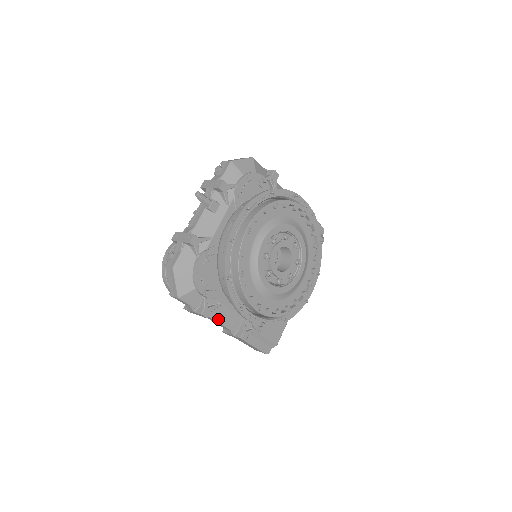
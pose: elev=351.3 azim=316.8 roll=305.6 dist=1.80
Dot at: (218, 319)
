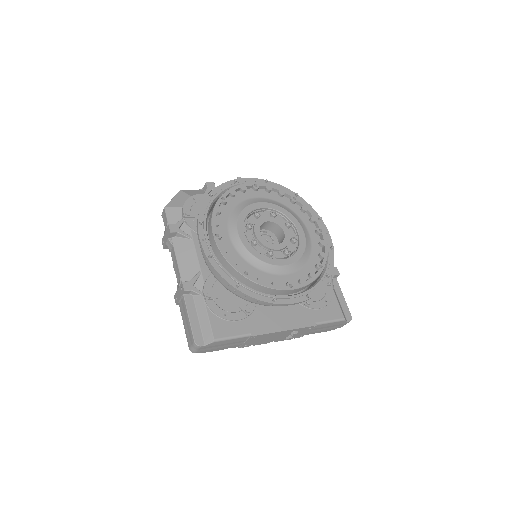
Dot at: (179, 254)
